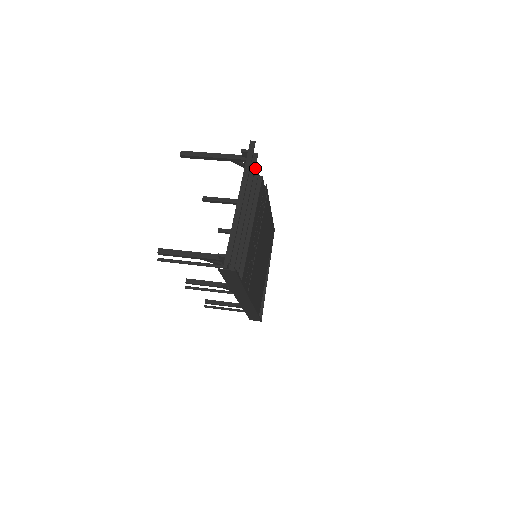
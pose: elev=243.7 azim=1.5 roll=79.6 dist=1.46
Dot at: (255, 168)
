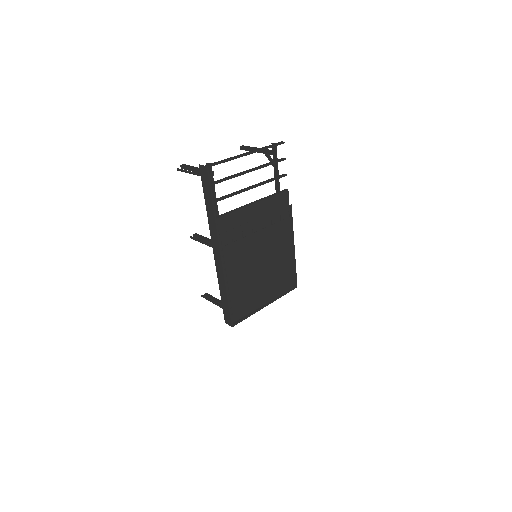
Dot at: (282, 174)
